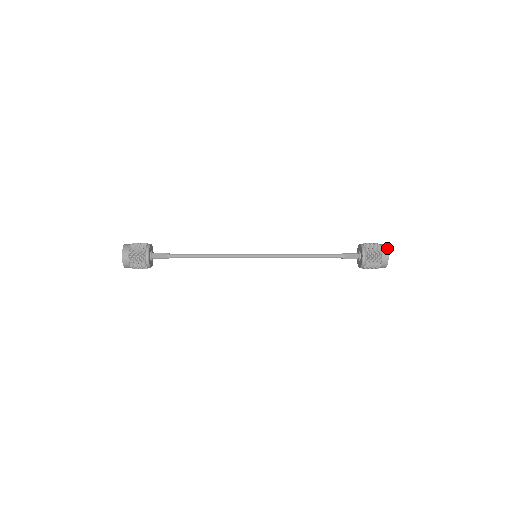
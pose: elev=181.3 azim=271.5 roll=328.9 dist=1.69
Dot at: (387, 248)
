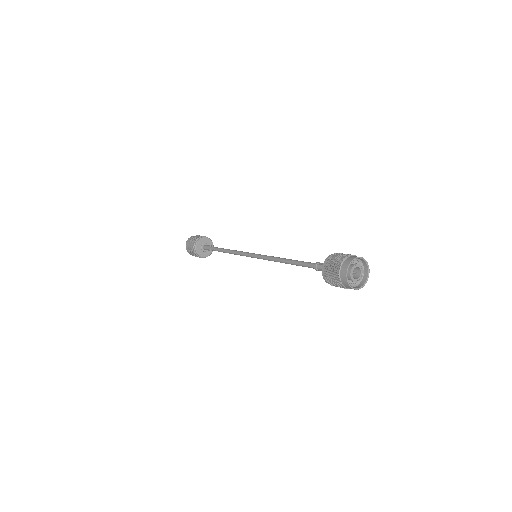
Dot at: (346, 268)
